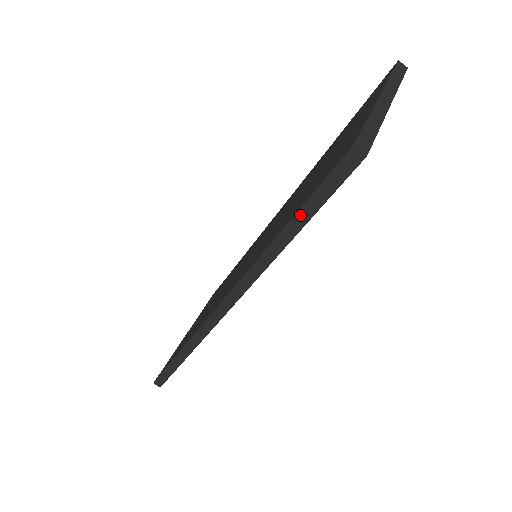
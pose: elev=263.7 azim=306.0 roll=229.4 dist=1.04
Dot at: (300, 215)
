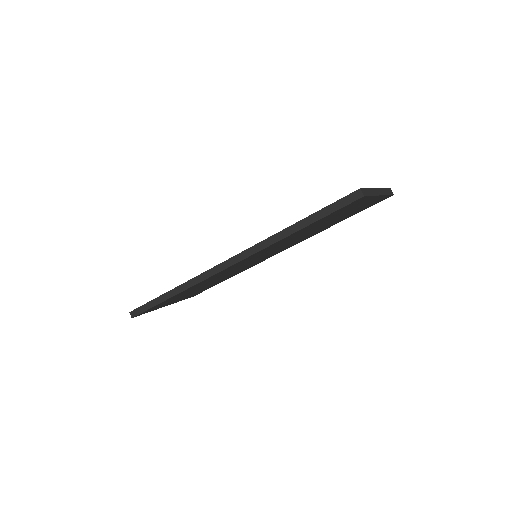
Dot at: (314, 216)
